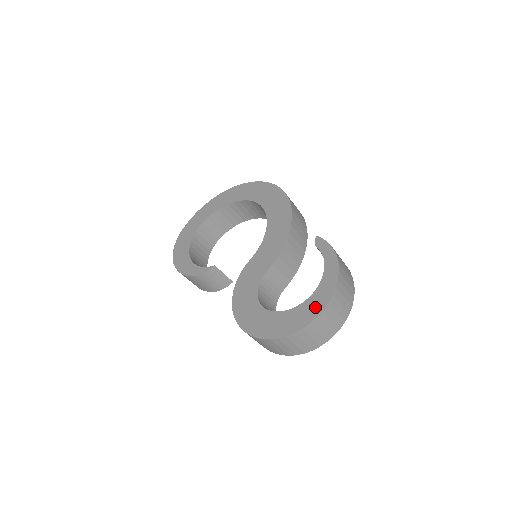
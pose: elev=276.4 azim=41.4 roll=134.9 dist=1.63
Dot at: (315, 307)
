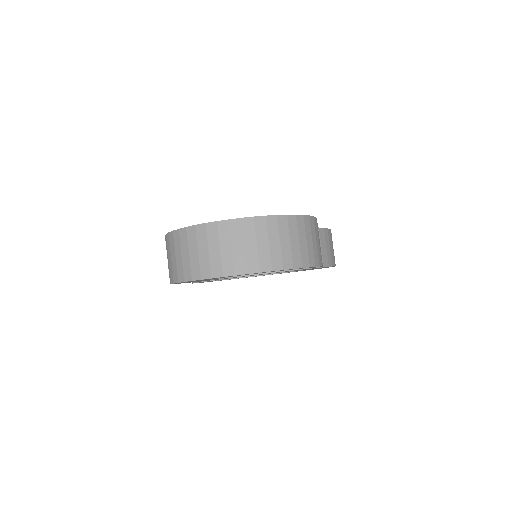
Dot at: occluded
